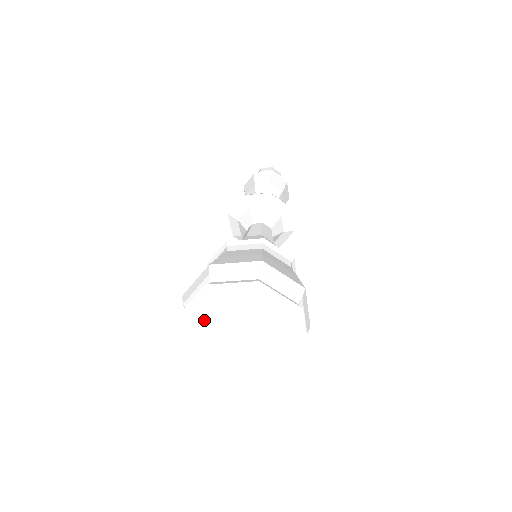
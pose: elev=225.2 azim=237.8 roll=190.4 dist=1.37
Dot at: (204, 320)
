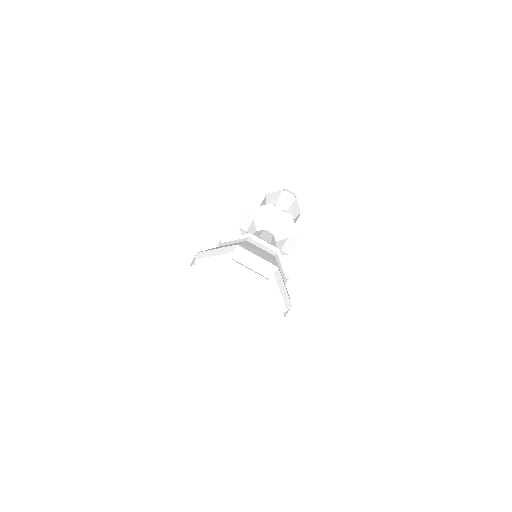
Dot at: (195, 301)
